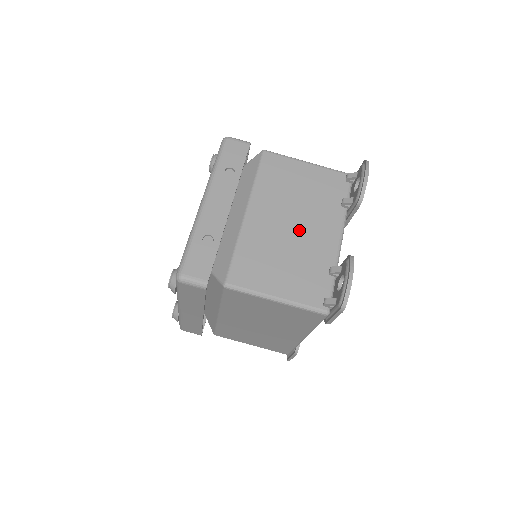
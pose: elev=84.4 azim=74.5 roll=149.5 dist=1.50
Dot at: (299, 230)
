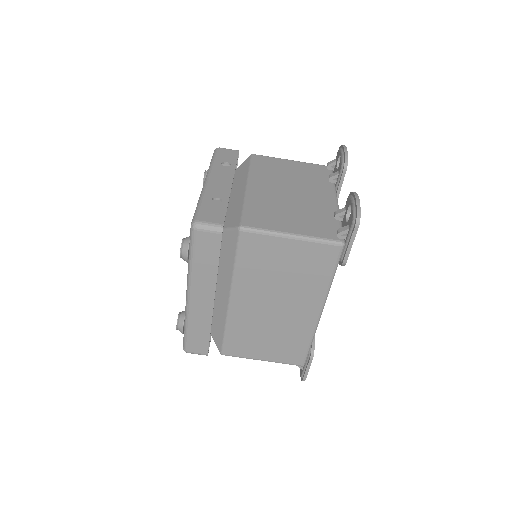
Dot at: (298, 195)
